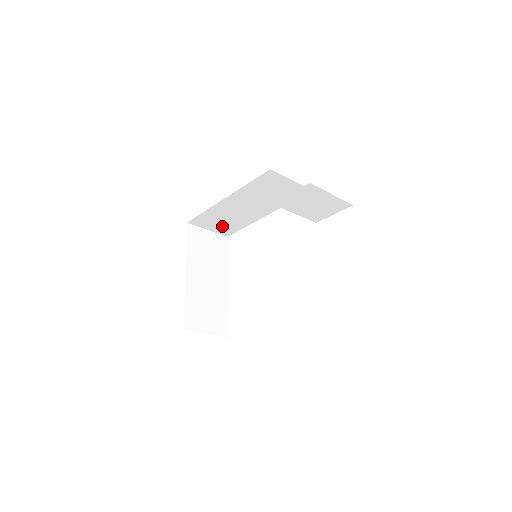
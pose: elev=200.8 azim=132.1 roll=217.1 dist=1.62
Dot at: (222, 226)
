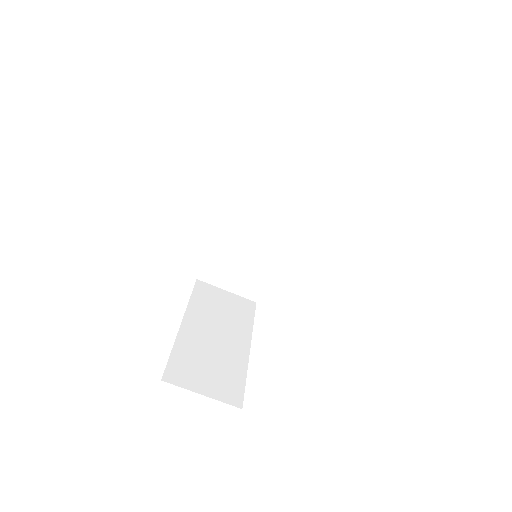
Dot at: (241, 279)
